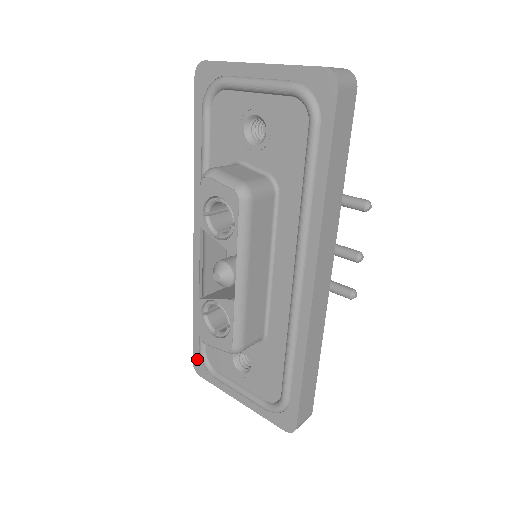
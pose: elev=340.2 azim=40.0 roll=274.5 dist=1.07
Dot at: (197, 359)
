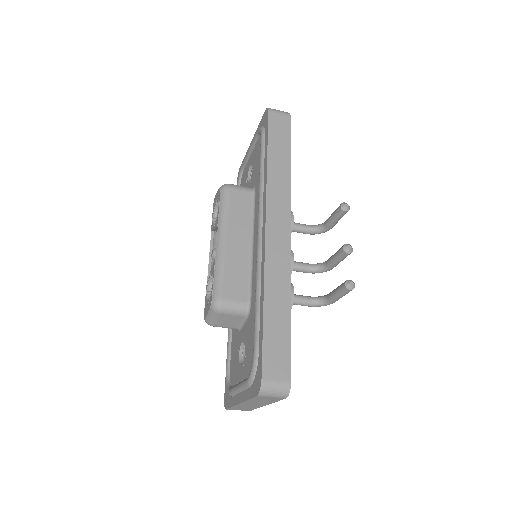
Dot at: (226, 390)
